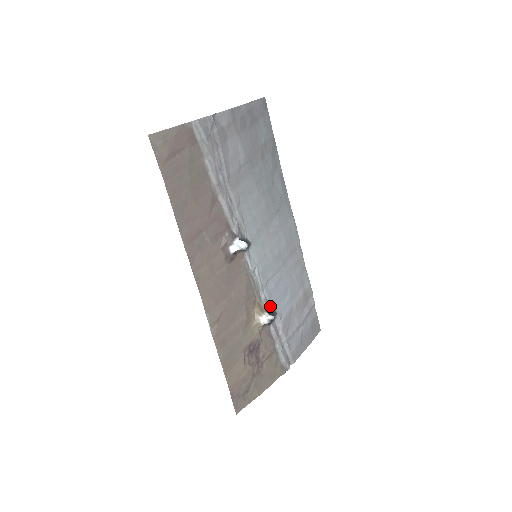
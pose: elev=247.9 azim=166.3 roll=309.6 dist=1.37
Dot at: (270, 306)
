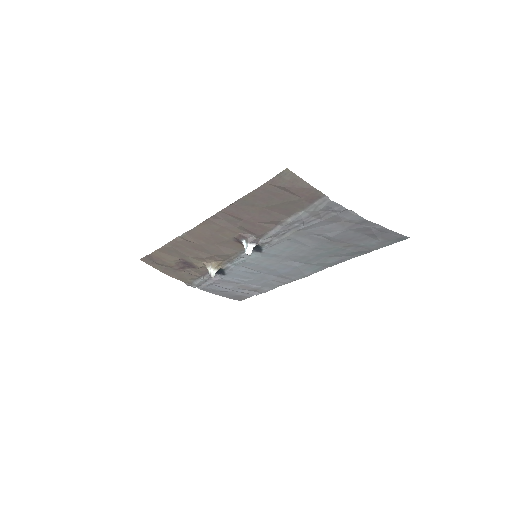
Dot at: (226, 270)
